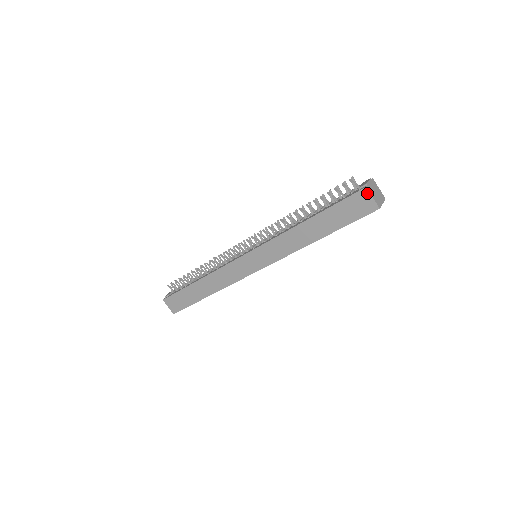
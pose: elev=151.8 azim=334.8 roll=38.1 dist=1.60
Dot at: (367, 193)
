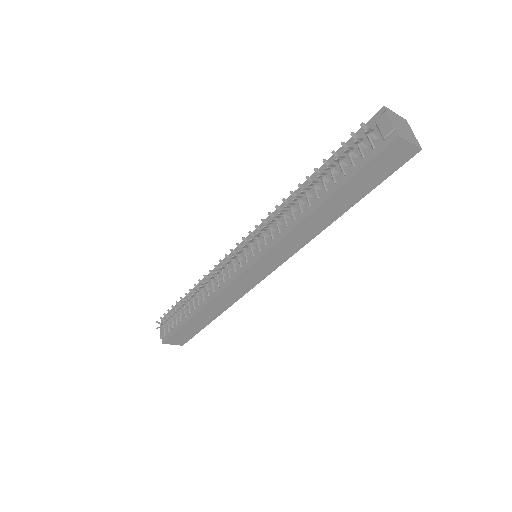
Dot at: (402, 142)
